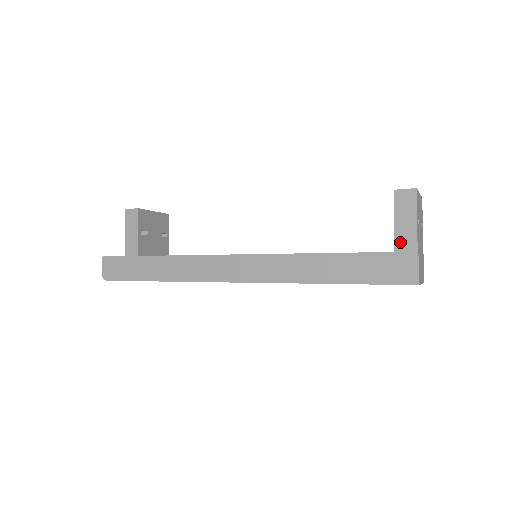
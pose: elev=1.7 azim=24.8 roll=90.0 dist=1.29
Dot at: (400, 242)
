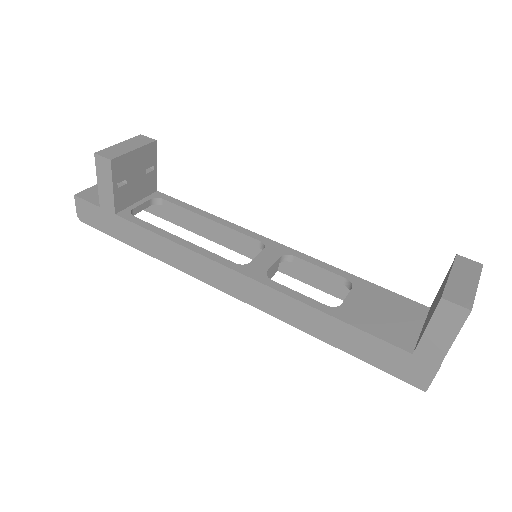
Dot at: (423, 349)
